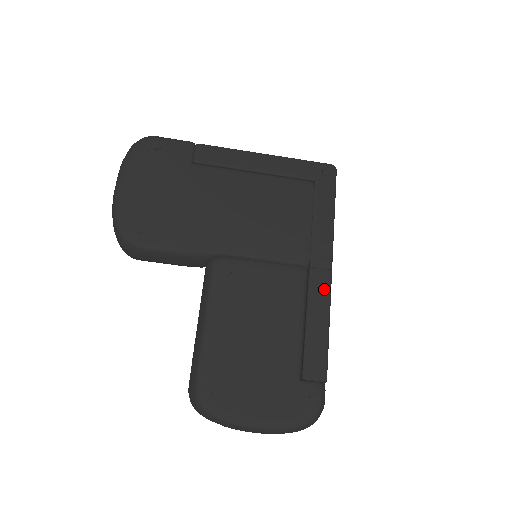
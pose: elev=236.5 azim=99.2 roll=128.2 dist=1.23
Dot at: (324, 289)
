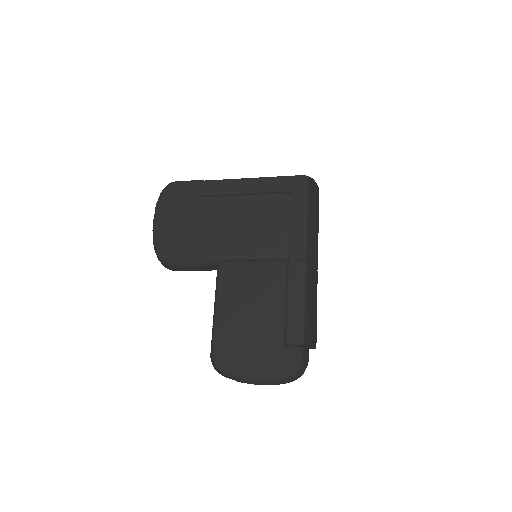
Dot at: (300, 275)
